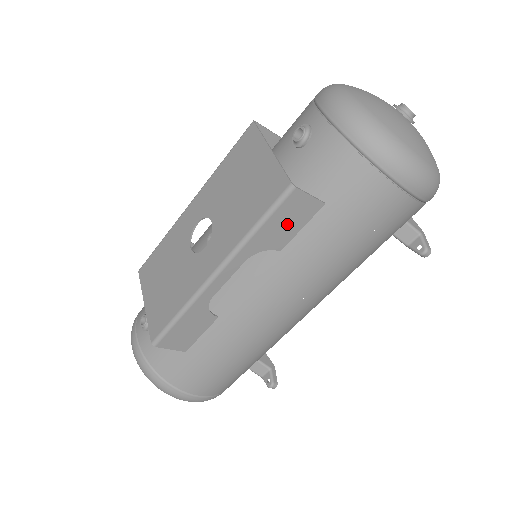
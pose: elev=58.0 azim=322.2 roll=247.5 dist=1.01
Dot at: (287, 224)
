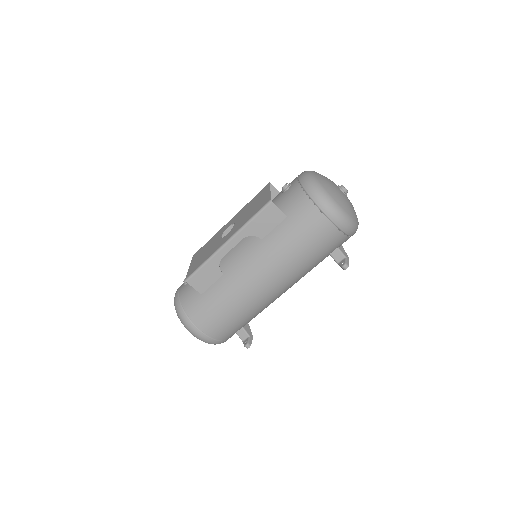
Dot at: (266, 223)
